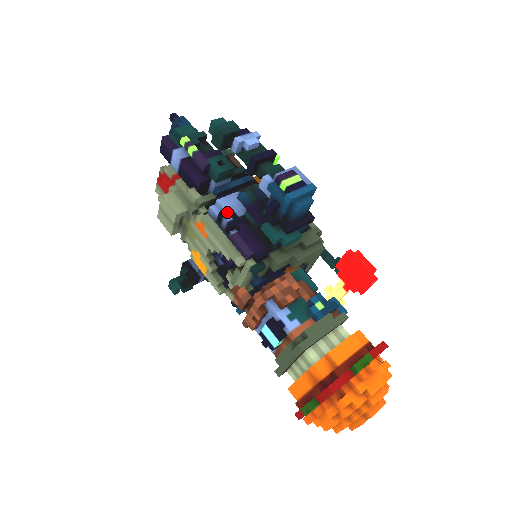
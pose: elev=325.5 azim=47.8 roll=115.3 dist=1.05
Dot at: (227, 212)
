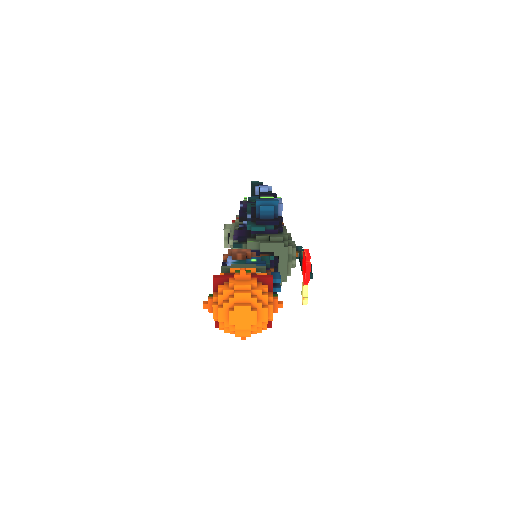
Dot at: (243, 224)
